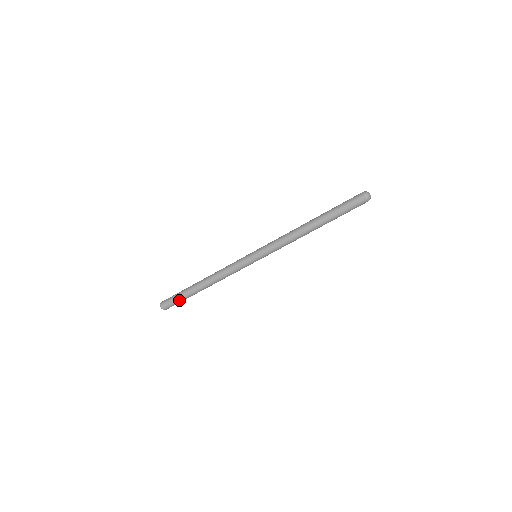
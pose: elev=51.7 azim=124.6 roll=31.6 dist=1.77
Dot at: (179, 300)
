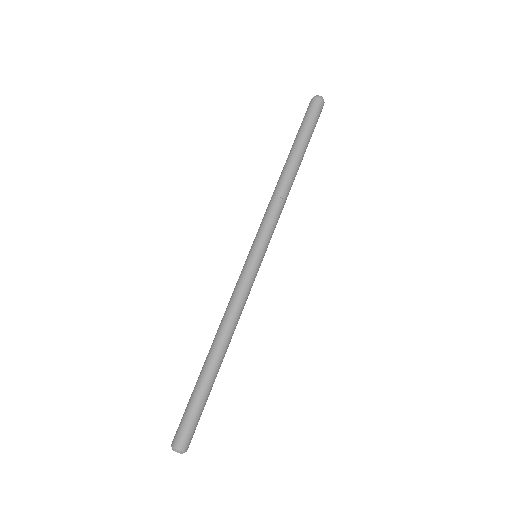
Dot at: (190, 407)
